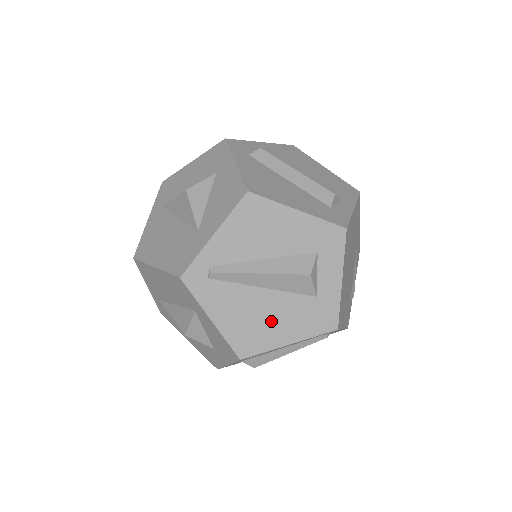
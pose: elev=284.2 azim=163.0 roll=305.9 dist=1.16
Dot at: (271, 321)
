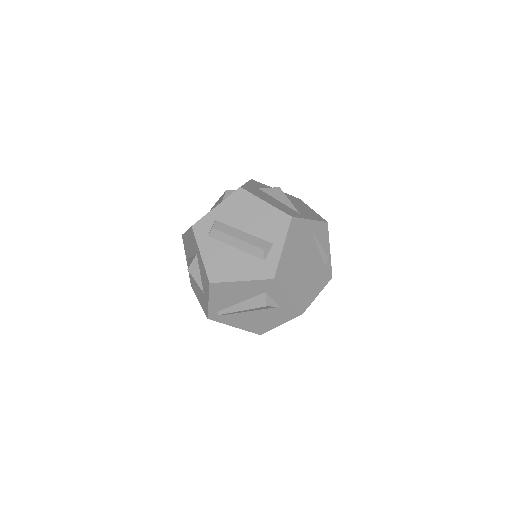
Dot at: (264, 320)
